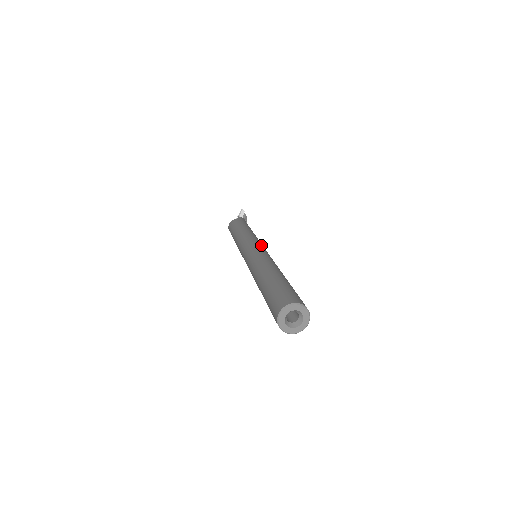
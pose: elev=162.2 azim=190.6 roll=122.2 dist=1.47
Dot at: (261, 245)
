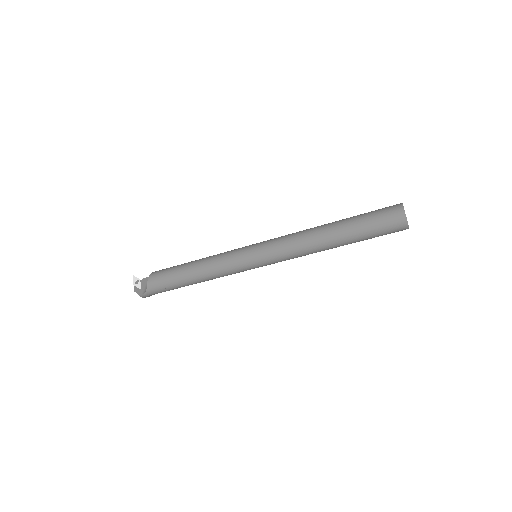
Dot at: occluded
